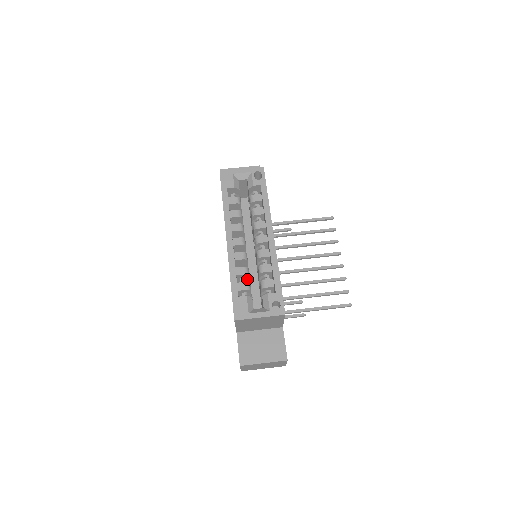
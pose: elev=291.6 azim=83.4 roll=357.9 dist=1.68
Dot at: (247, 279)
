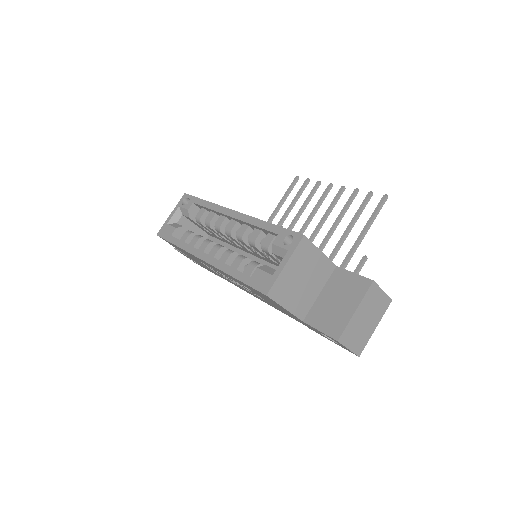
Dot at: occluded
